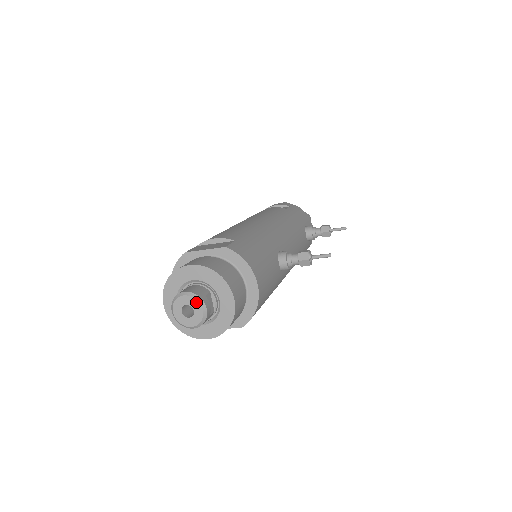
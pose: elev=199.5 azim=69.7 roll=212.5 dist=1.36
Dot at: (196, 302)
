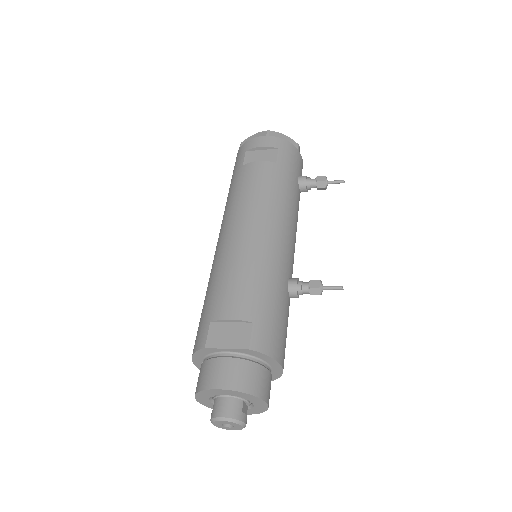
Dot at: (236, 424)
